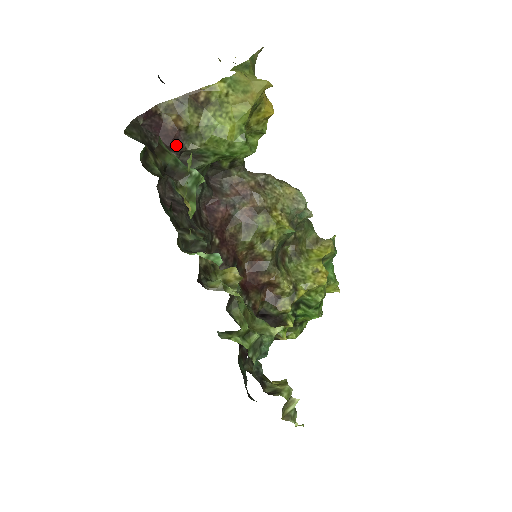
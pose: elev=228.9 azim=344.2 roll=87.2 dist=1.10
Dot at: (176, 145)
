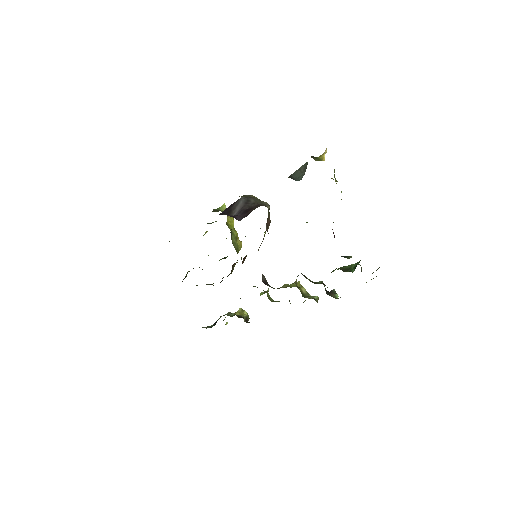
Dot at: occluded
